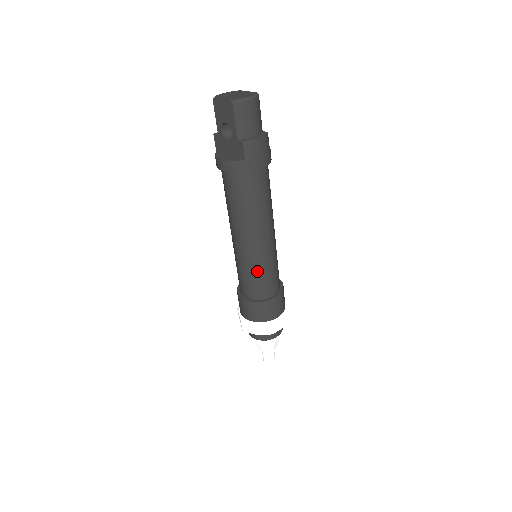
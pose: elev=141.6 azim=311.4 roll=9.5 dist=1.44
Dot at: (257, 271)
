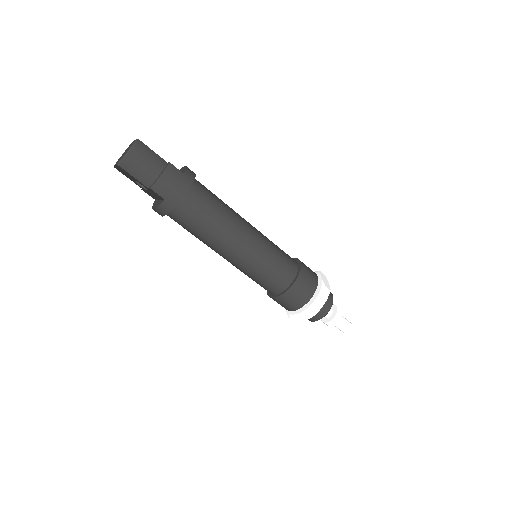
Dot at: (258, 272)
